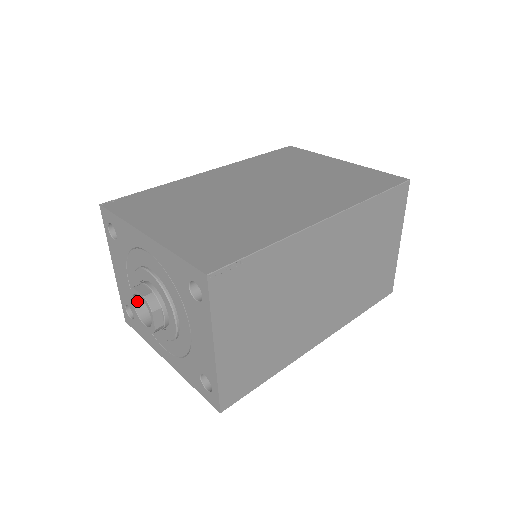
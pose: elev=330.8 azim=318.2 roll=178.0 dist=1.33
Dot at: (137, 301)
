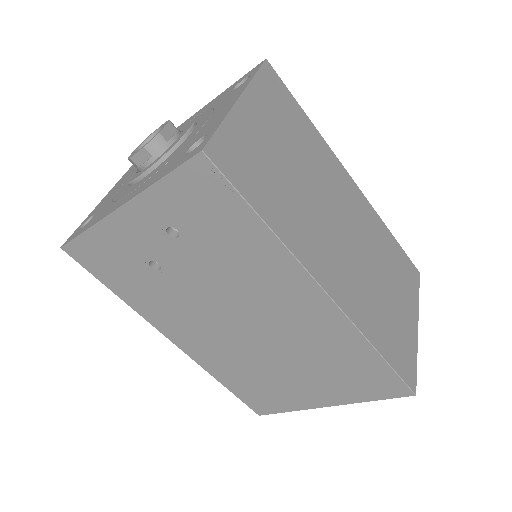
Dot at: occluded
